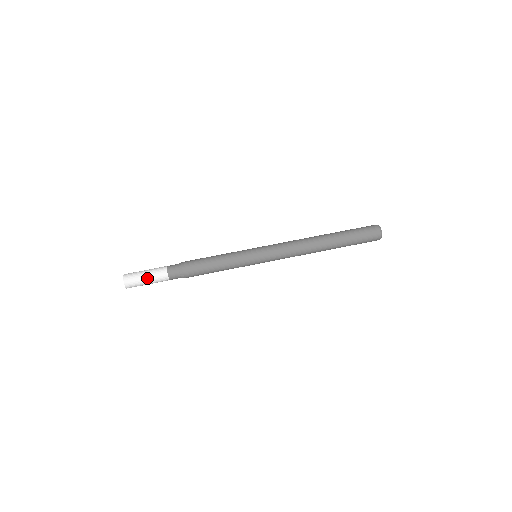
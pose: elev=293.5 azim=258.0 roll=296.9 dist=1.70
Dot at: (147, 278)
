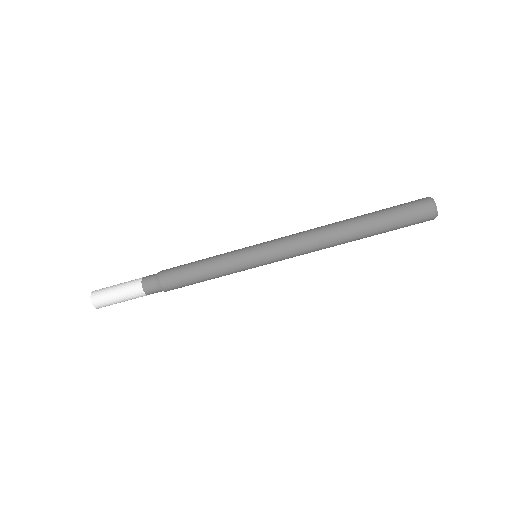
Dot at: (118, 294)
